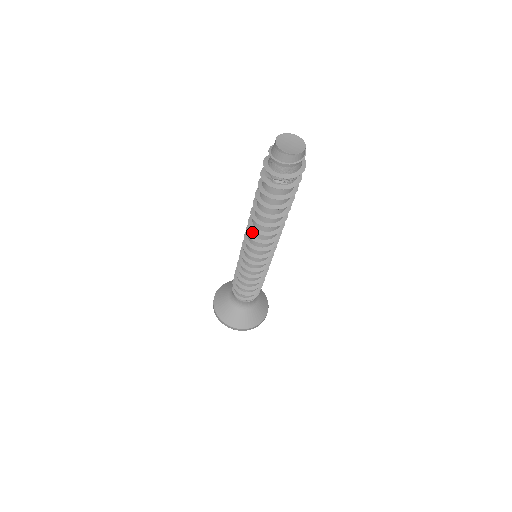
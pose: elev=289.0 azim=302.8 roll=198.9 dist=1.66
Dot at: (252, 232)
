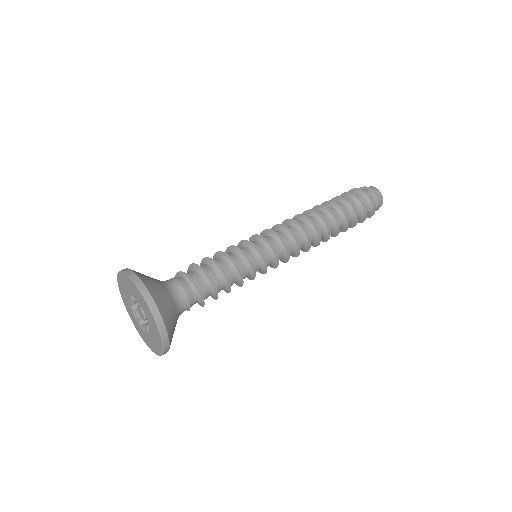
Dot at: occluded
